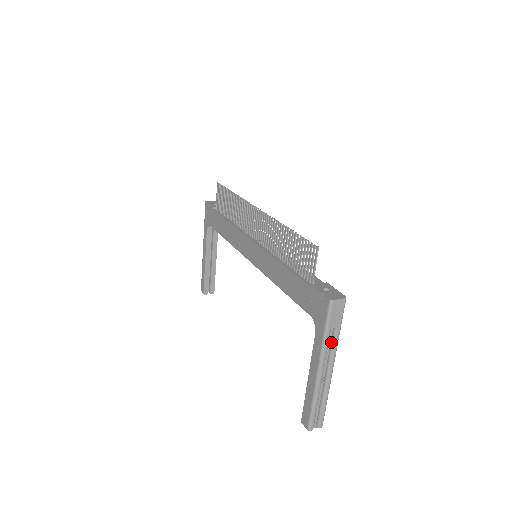
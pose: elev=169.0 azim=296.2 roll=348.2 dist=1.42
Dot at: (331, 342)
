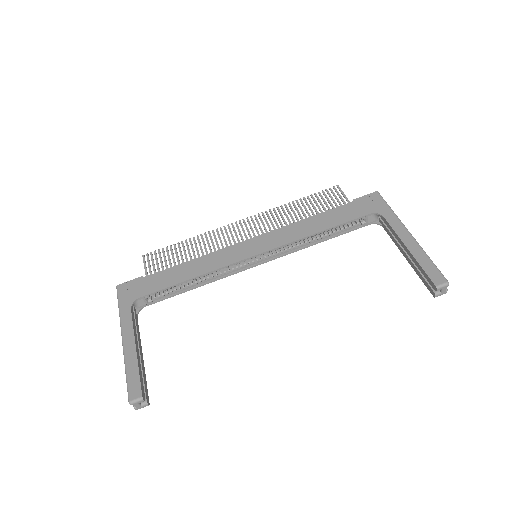
Dot at: occluded
